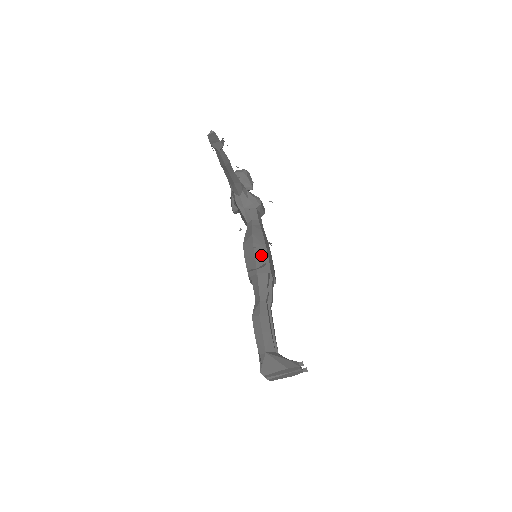
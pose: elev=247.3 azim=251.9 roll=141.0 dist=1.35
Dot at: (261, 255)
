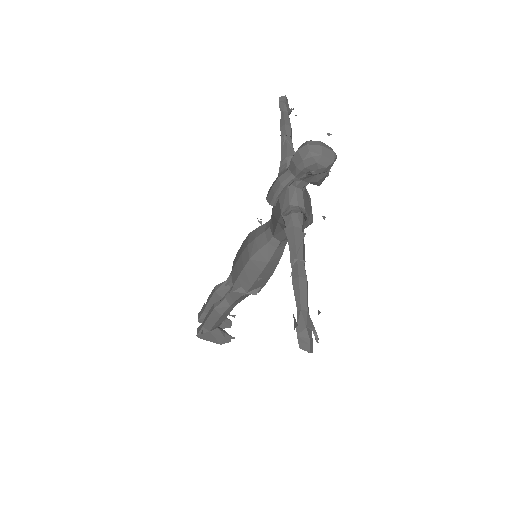
Dot at: (261, 282)
